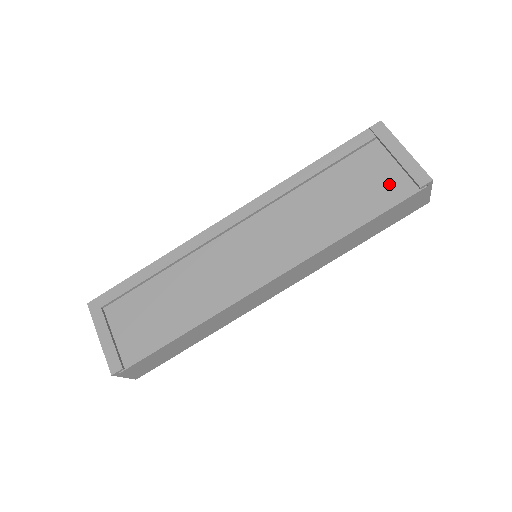
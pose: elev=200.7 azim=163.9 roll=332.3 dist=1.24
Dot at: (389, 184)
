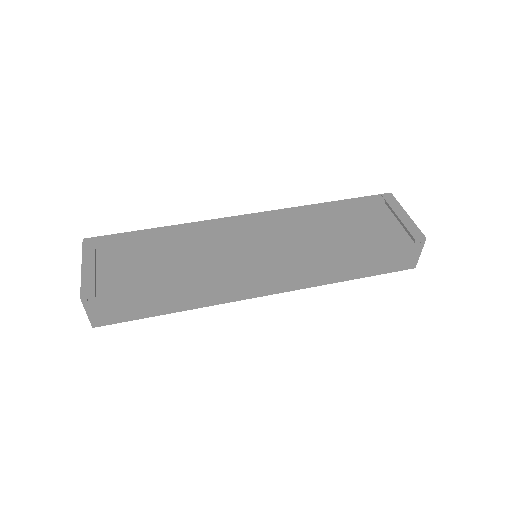
Dot at: (389, 233)
